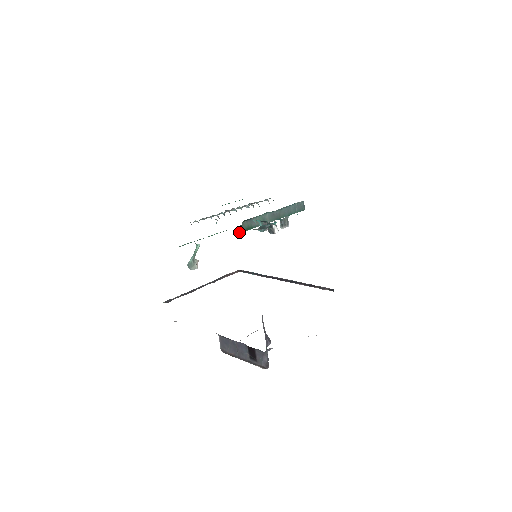
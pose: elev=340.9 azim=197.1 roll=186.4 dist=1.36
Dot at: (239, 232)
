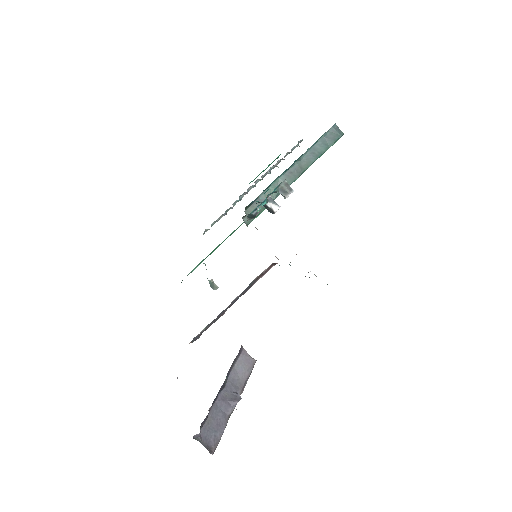
Dot at: (247, 224)
